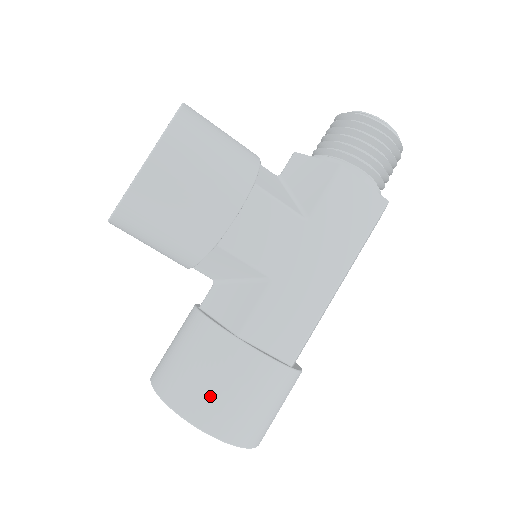
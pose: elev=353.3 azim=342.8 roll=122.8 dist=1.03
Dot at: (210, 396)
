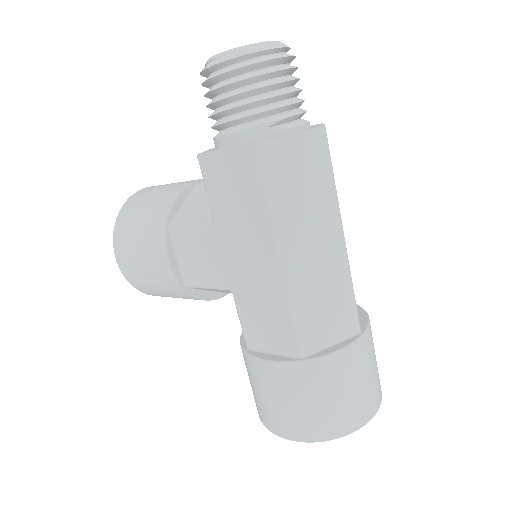
Dot at: (260, 403)
